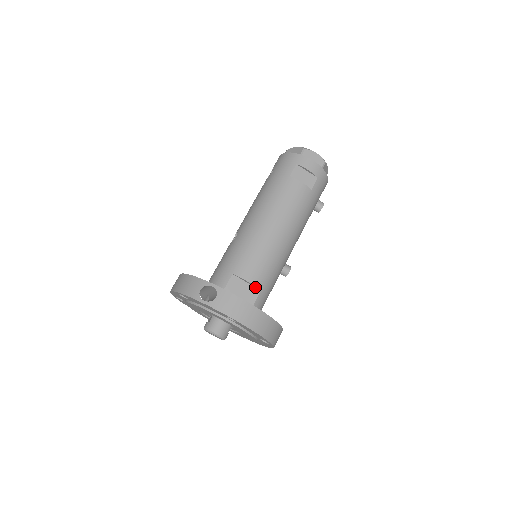
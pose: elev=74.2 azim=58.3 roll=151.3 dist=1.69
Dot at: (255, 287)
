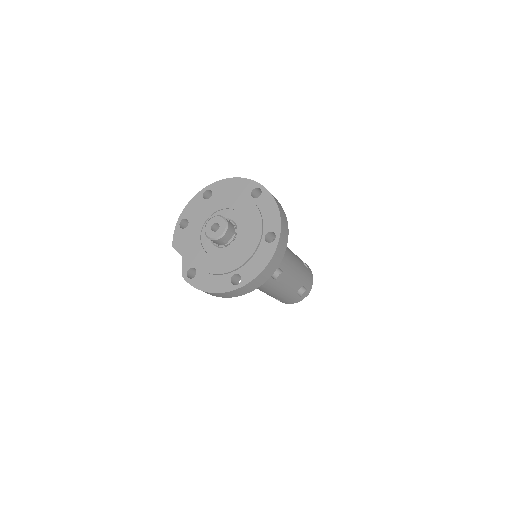
Dot at: occluded
